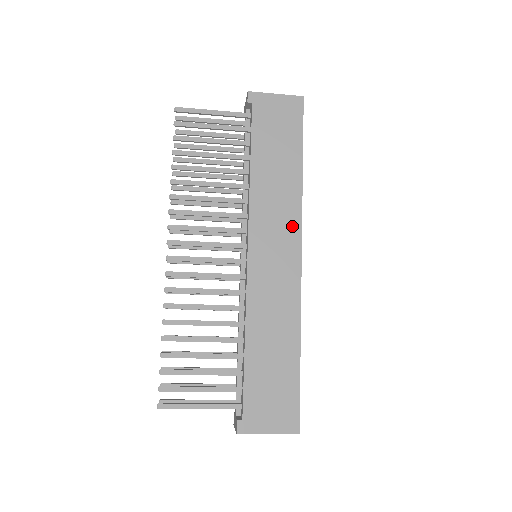
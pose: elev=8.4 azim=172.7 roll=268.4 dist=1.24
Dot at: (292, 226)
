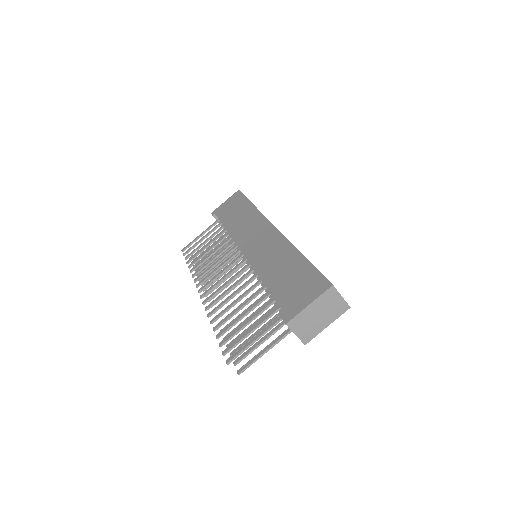
Dot at: (261, 223)
